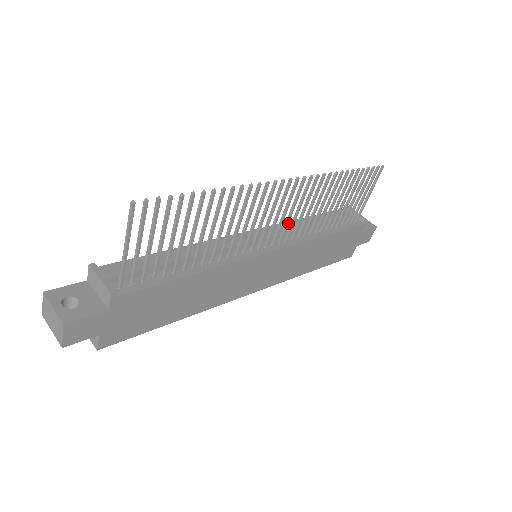
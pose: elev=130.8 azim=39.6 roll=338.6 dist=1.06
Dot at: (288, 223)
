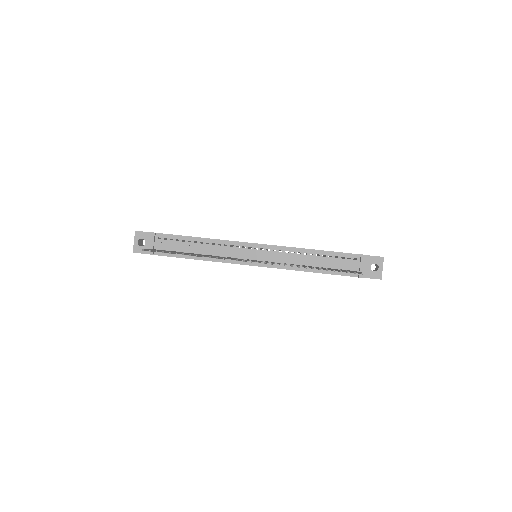
Dot at: occluded
